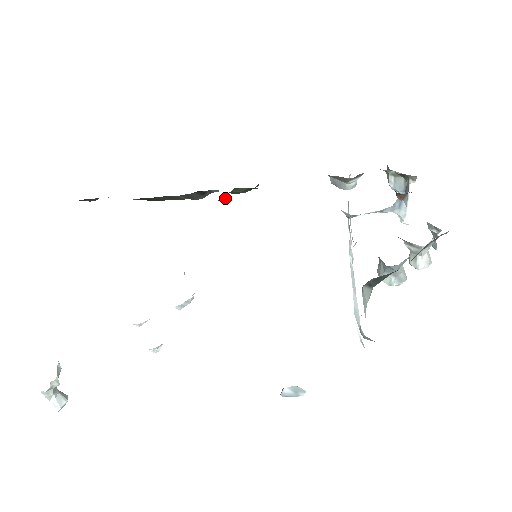
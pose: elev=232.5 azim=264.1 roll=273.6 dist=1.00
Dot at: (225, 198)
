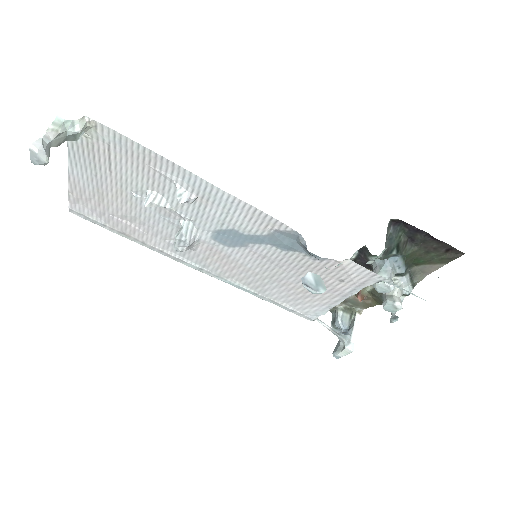
Dot at: occluded
